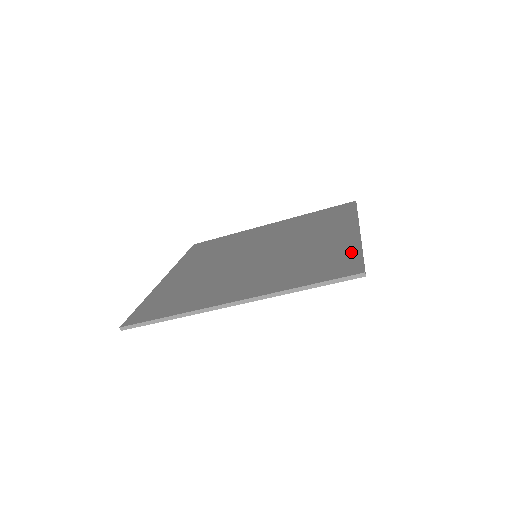
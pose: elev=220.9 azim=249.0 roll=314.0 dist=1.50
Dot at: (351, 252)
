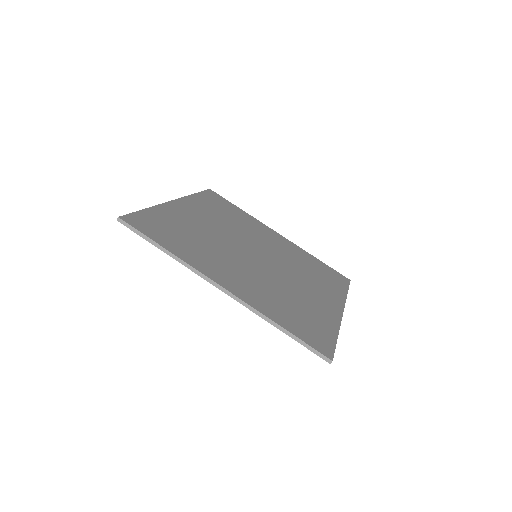
Dot at: (330, 330)
